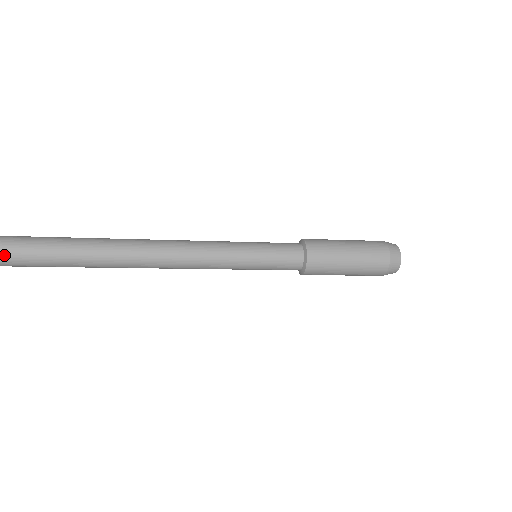
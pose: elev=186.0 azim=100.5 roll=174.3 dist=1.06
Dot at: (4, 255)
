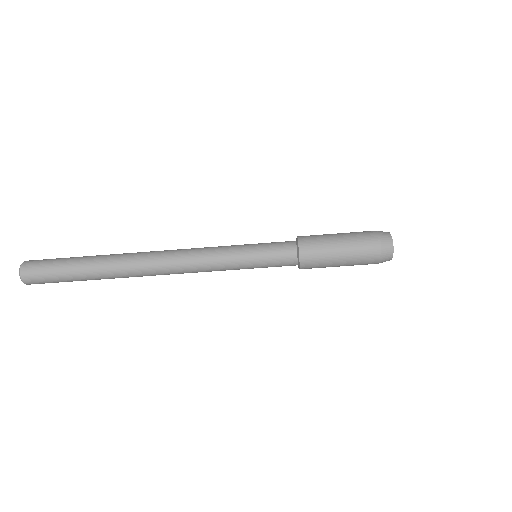
Dot at: (56, 259)
